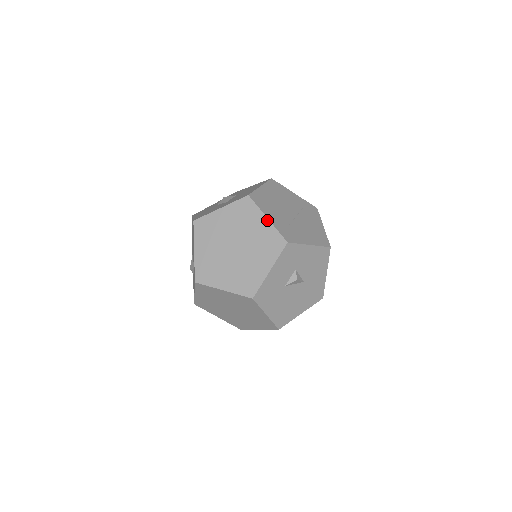
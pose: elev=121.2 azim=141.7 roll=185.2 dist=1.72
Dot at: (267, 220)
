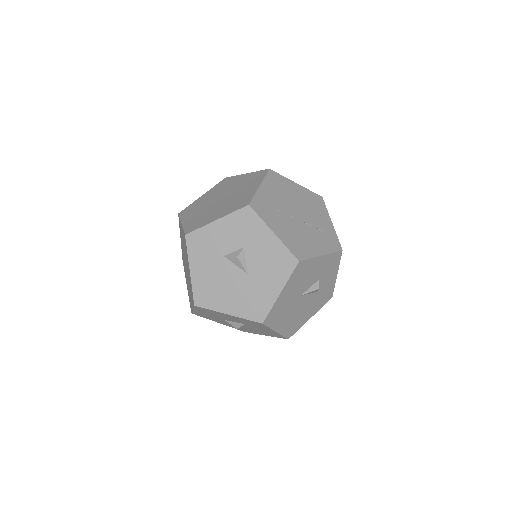
Dot at: (258, 186)
